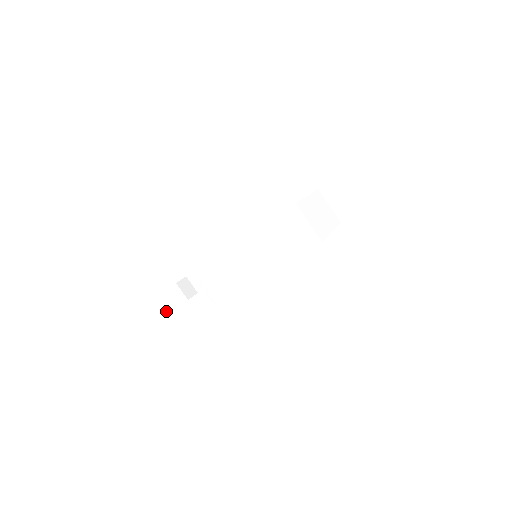
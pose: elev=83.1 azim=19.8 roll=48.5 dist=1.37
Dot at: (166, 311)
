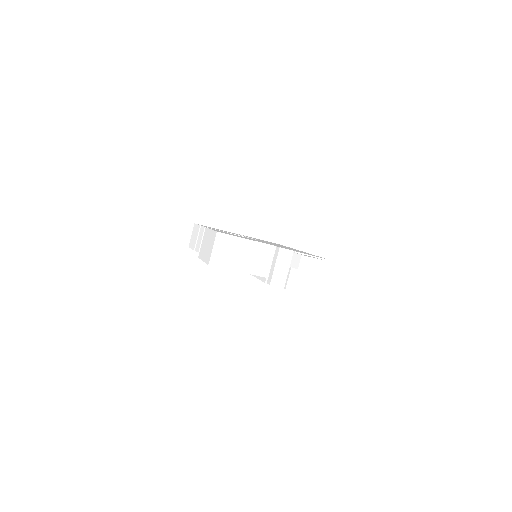
Dot at: (305, 268)
